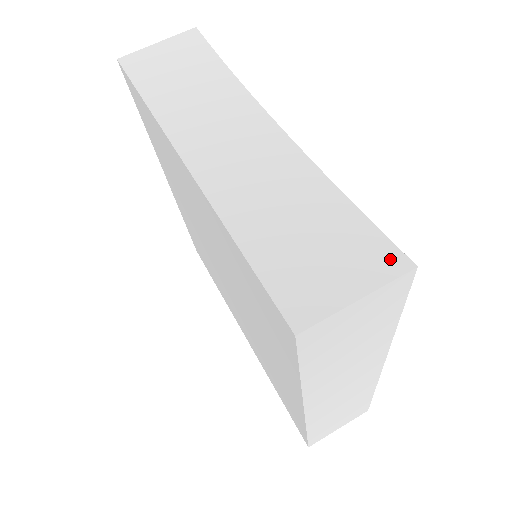
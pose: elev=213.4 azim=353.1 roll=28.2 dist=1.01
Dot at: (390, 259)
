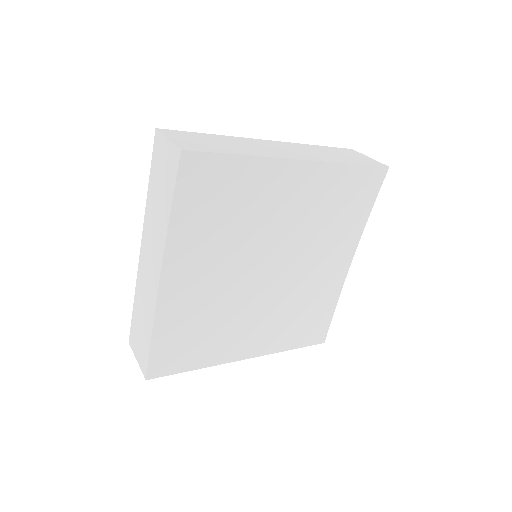
Dot at: (144, 368)
